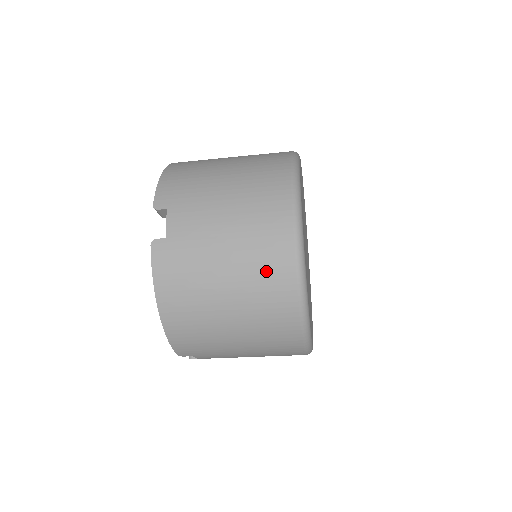
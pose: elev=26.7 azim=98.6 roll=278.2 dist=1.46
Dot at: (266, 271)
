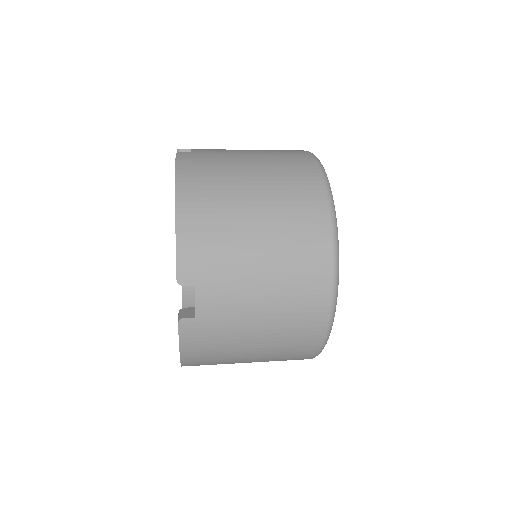
Dot at: (295, 342)
